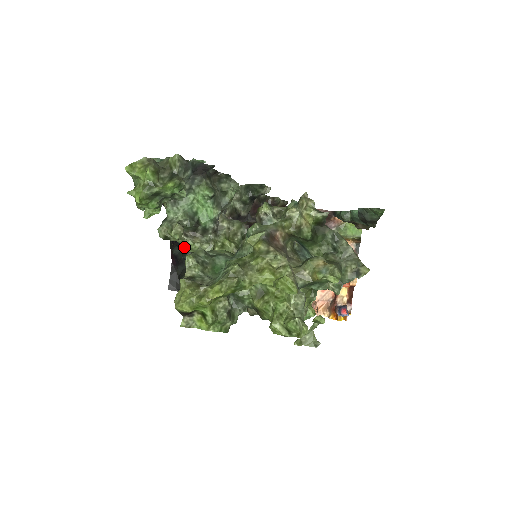
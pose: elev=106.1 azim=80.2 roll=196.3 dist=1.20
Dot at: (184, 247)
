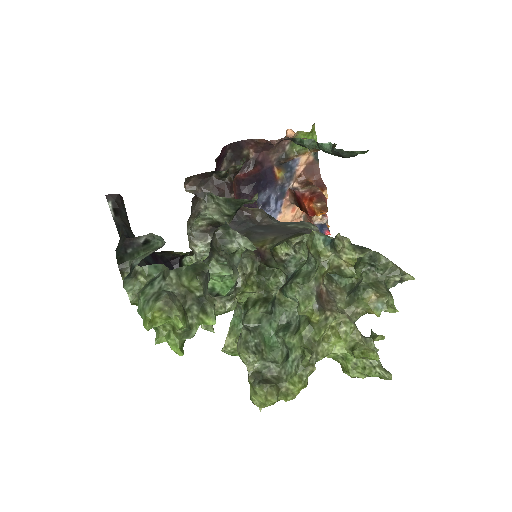
Dot at: occluded
